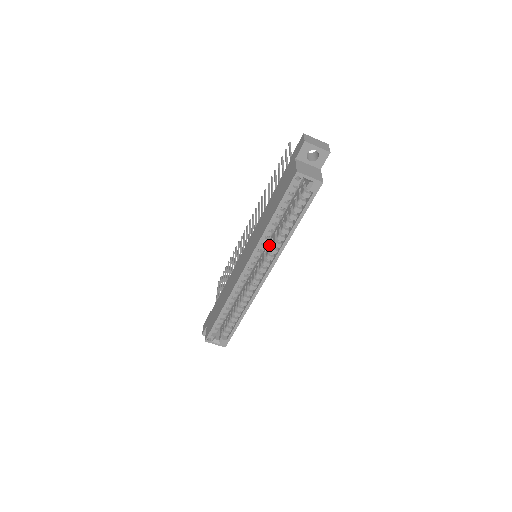
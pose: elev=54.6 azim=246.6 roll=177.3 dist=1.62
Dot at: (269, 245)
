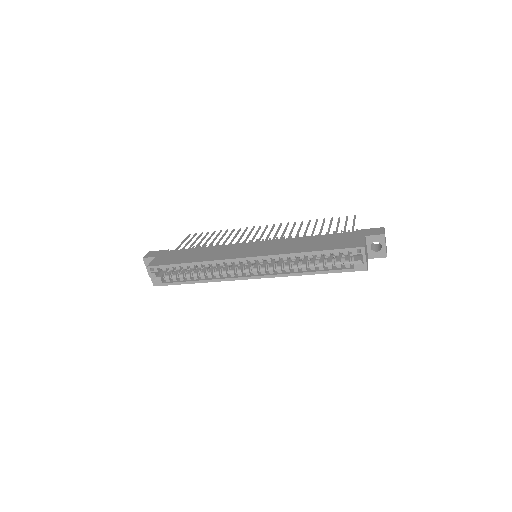
Dot at: (279, 262)
